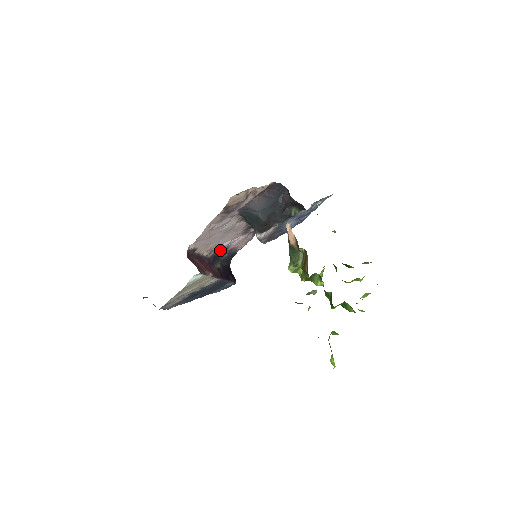
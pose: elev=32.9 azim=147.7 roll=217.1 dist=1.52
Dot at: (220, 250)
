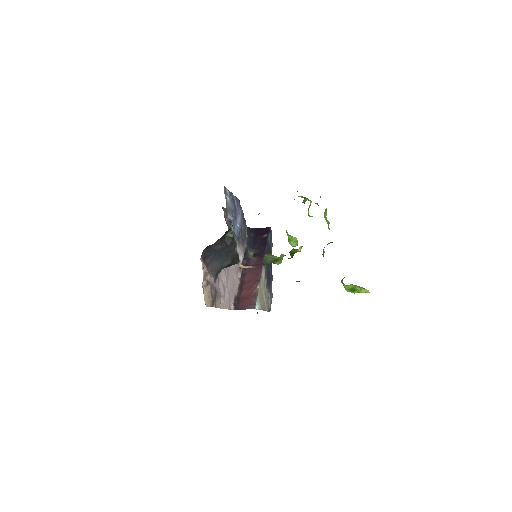
Dot at: occluded
